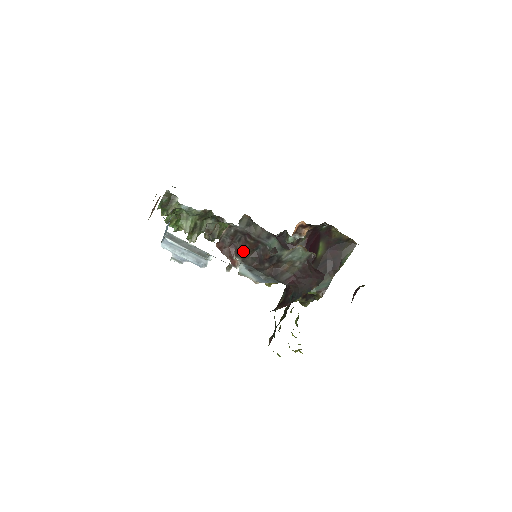
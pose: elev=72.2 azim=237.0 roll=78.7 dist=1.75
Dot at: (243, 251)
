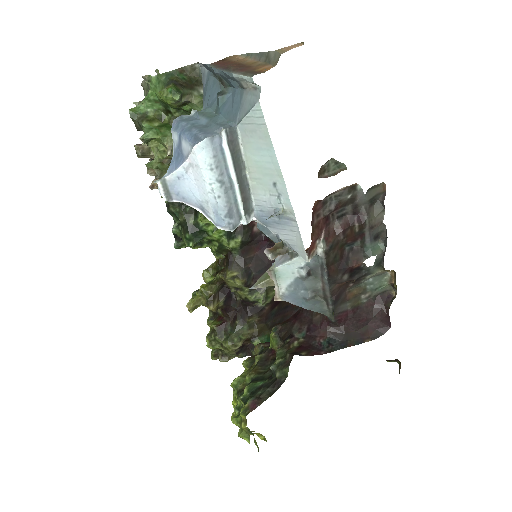
Dot at: (337, 237)
